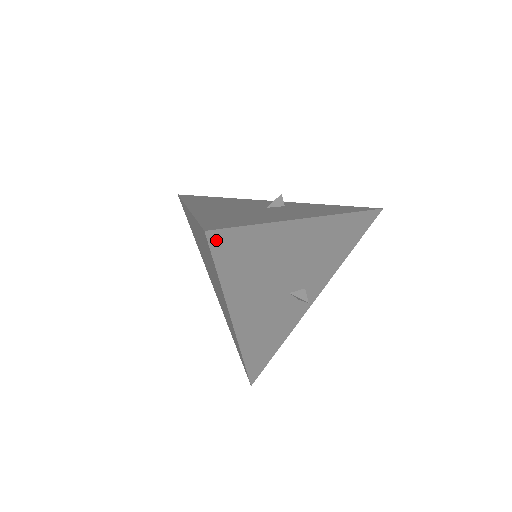
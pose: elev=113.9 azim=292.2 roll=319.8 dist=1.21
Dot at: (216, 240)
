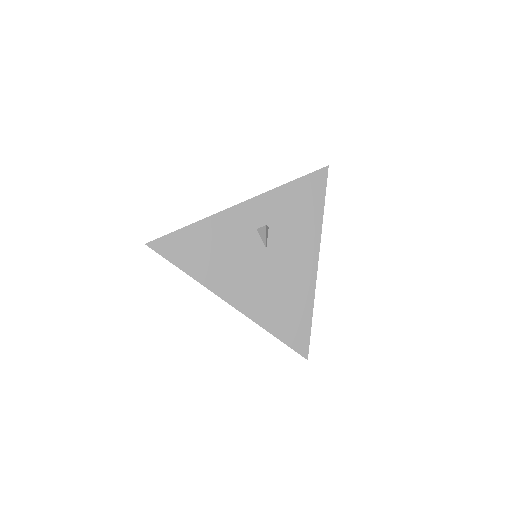
Dot at: occluded
